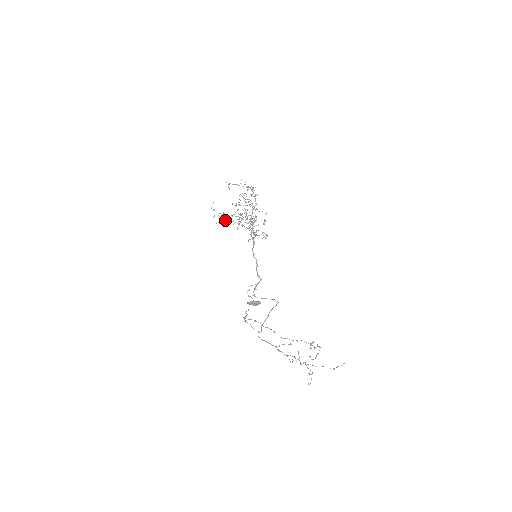
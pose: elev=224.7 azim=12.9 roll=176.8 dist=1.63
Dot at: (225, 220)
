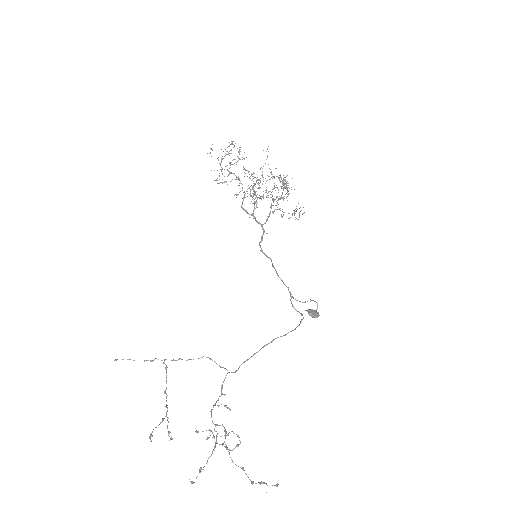
Dot at: occluded
